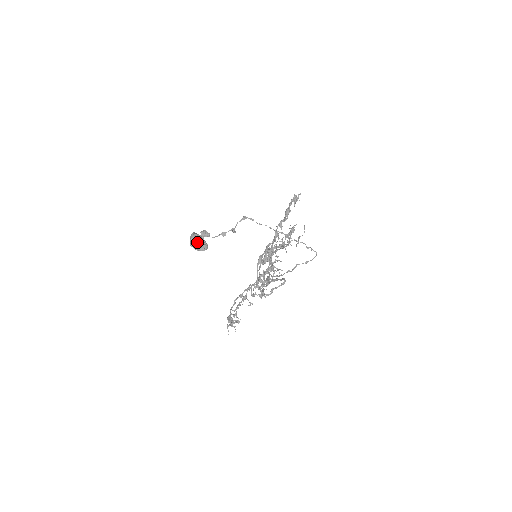
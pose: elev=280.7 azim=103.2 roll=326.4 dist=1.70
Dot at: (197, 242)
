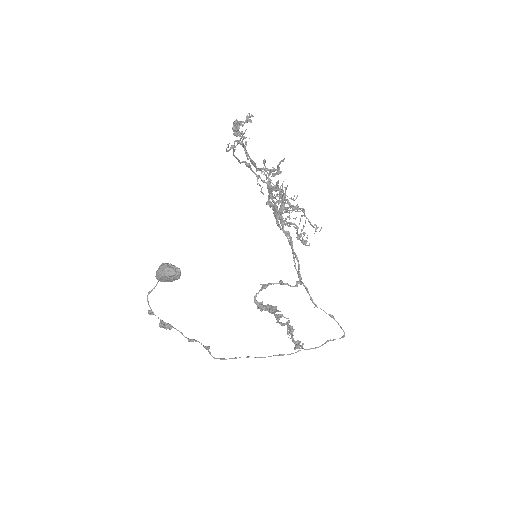
Dot at: (168, 264)
